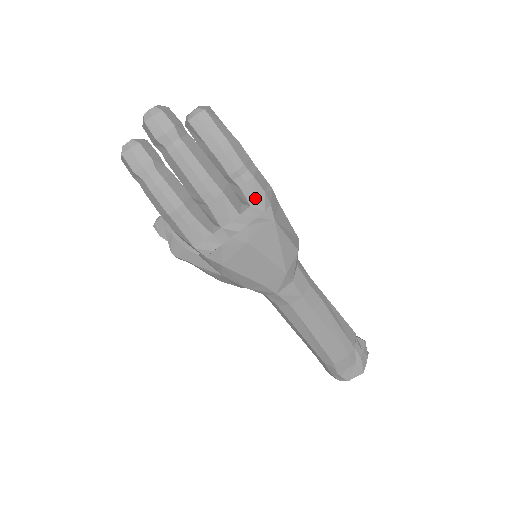
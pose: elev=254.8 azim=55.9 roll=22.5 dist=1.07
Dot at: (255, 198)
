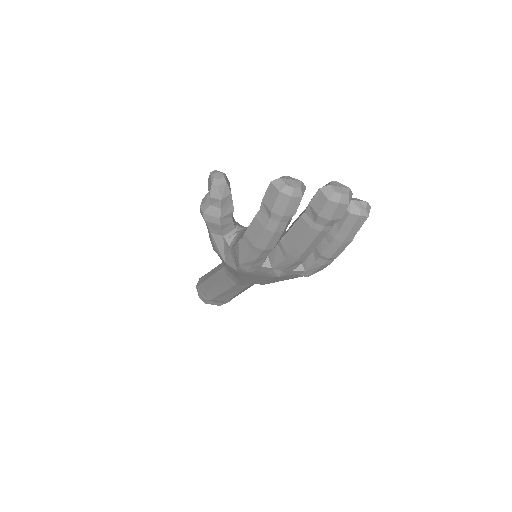
Dot at: (314, 271)
